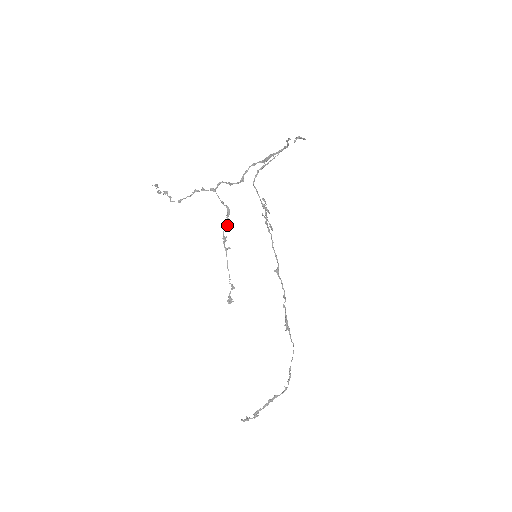
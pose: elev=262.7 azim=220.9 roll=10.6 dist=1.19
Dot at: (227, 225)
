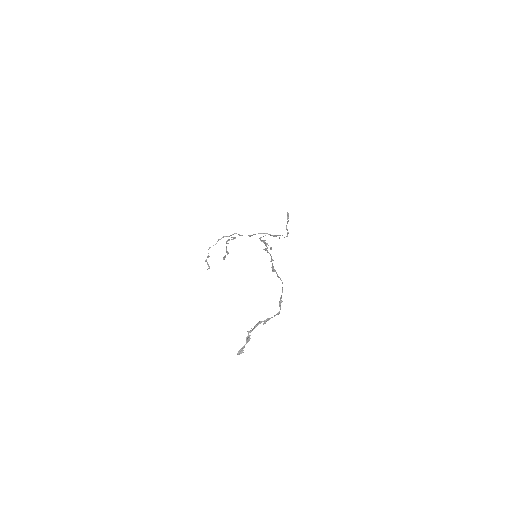
Dot at: occluded
